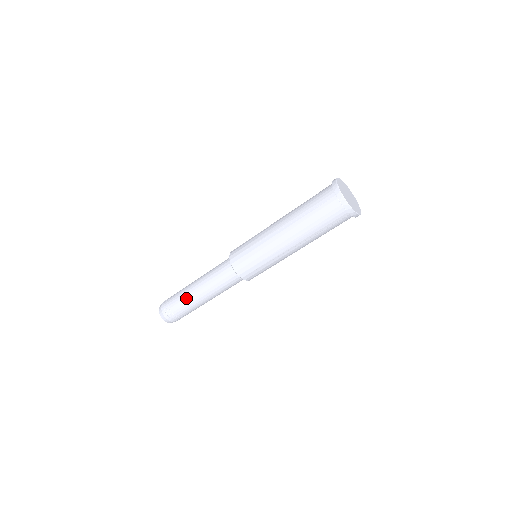
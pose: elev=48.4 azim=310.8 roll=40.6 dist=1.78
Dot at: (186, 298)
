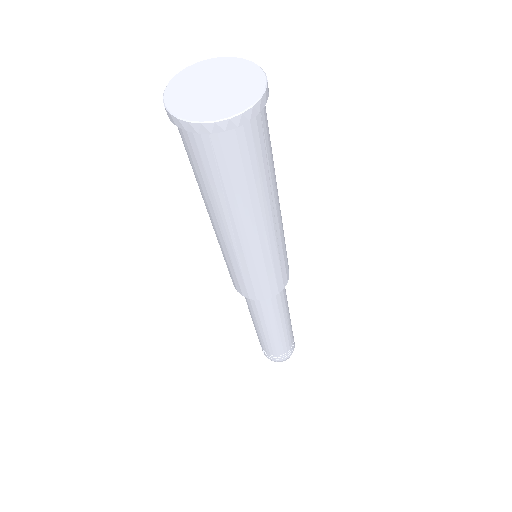
Dot at: (274, 342)
